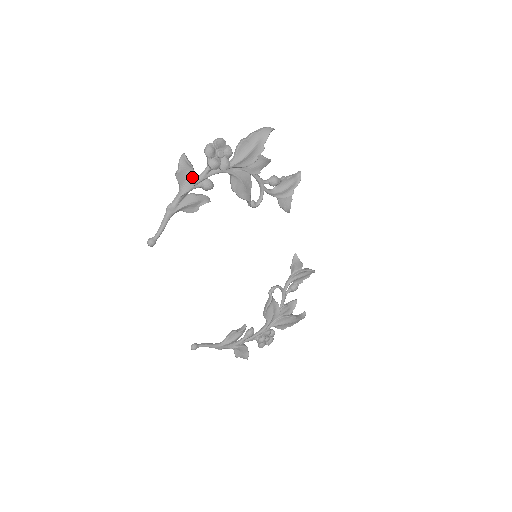
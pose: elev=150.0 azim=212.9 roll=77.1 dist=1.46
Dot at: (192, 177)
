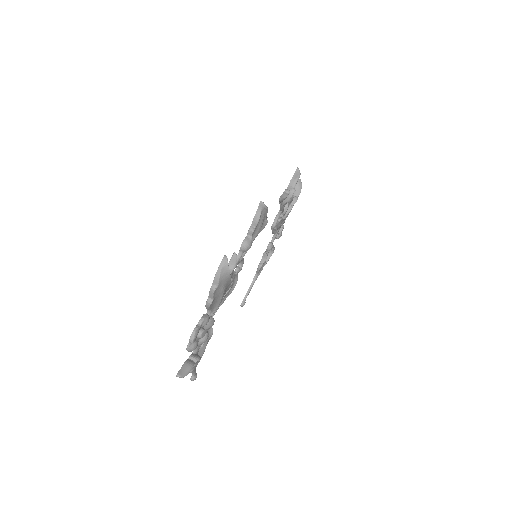
Dot at: occluded
